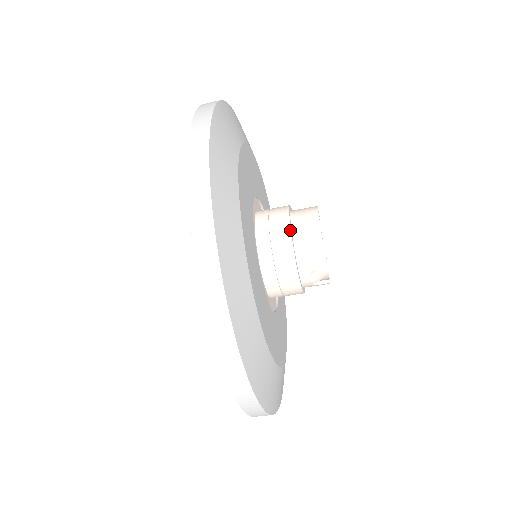
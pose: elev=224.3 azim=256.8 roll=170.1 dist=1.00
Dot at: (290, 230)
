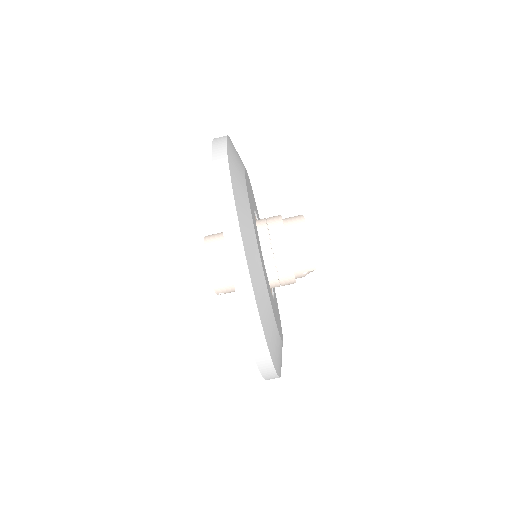
Dot at: (288, 246)
